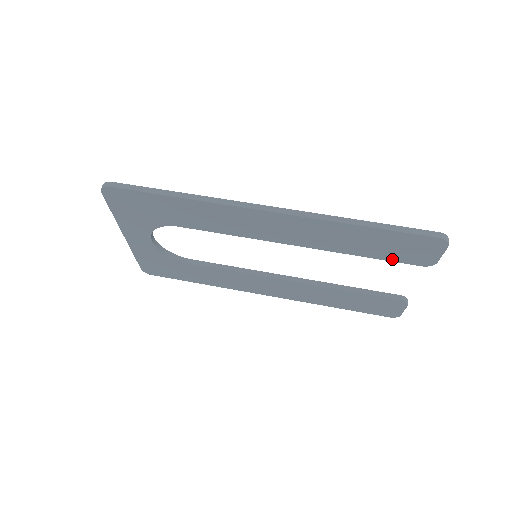
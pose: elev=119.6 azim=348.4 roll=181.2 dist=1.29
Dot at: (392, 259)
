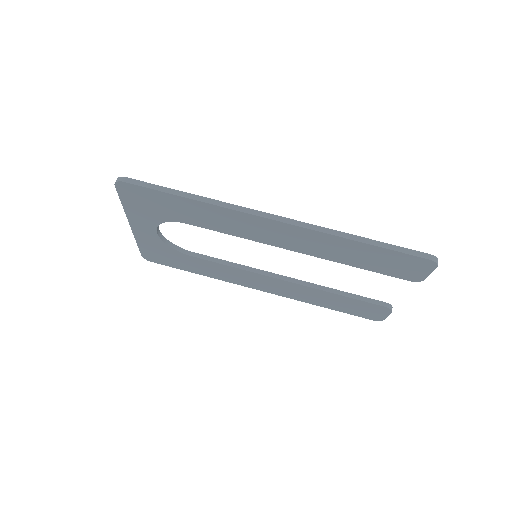
Dot at: (384, 272)
